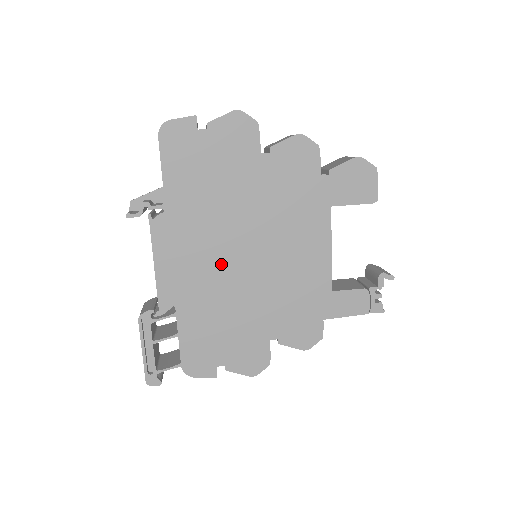
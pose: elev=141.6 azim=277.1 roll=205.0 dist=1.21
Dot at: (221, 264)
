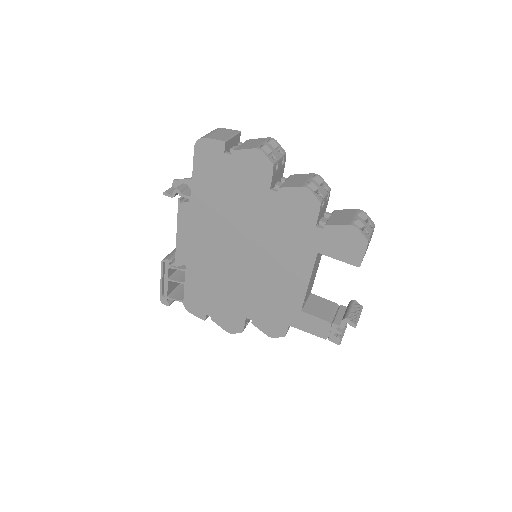
Dot at: (222, 254)
